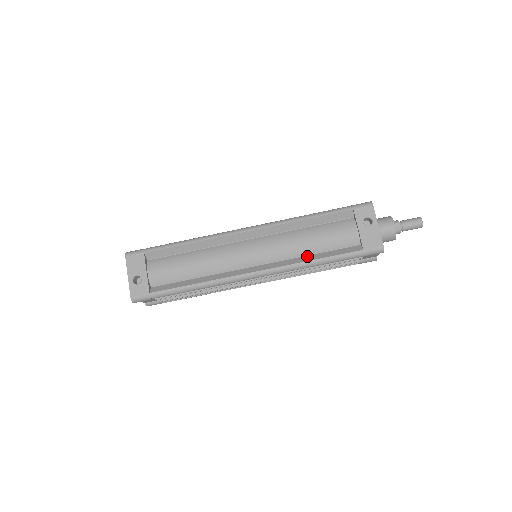
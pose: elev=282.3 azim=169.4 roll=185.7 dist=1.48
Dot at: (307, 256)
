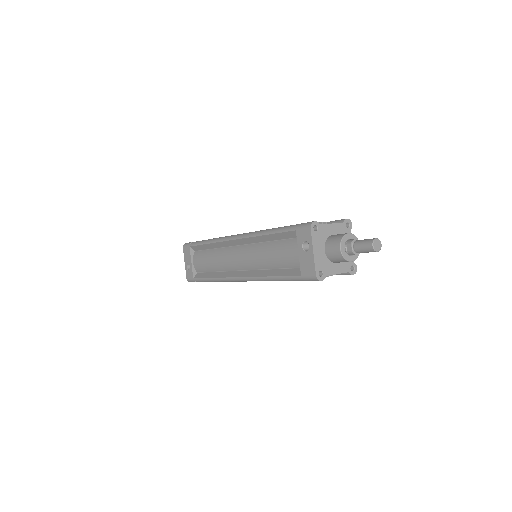
Dot at: (270, 270)
